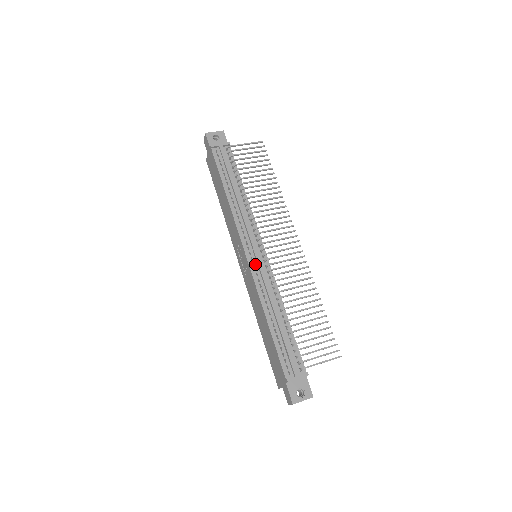
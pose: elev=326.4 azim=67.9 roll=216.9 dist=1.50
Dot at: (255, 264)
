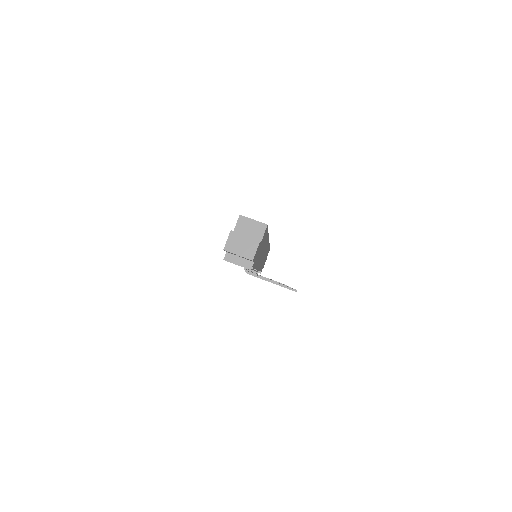
Dot at: occluded
